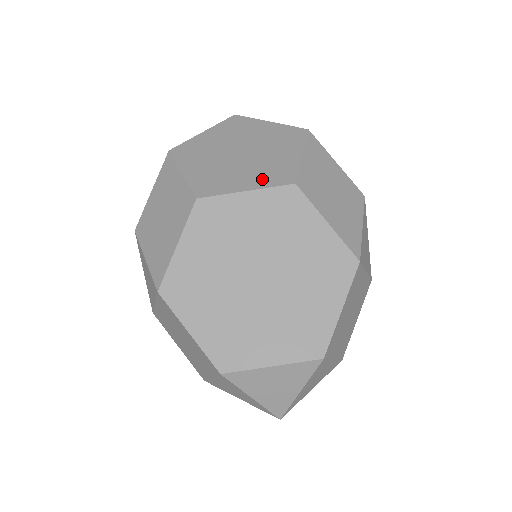
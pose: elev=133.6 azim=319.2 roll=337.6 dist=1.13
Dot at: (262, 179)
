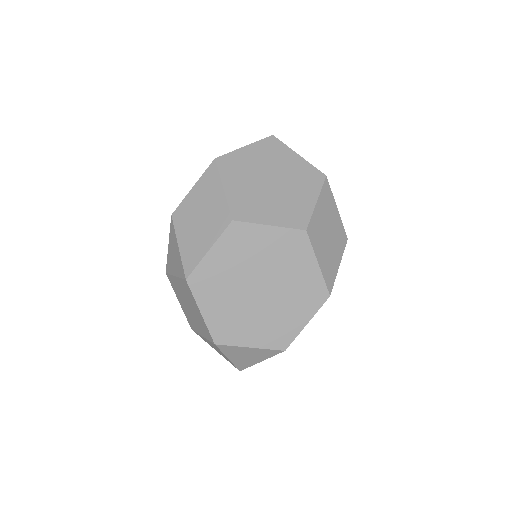
Dot at: (283, 217)
